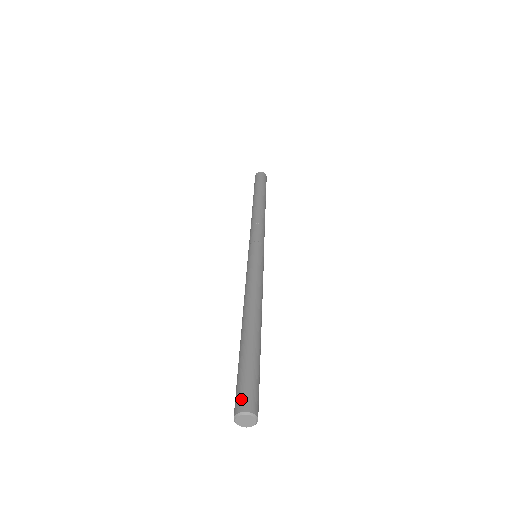
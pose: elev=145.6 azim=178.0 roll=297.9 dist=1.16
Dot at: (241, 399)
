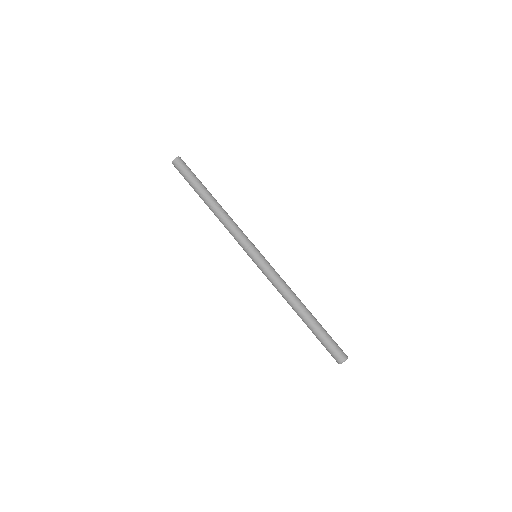
Dot at: (336, 357)
